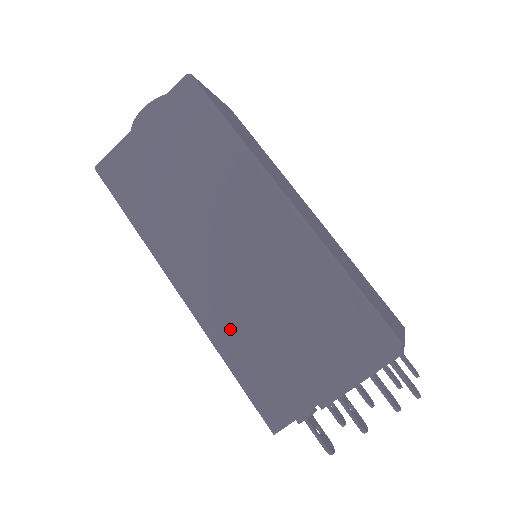
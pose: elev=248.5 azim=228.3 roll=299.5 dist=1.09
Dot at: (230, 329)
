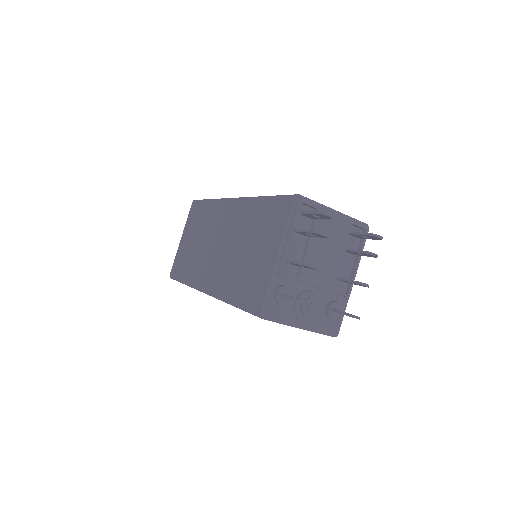
Dot at: (227, 282)
